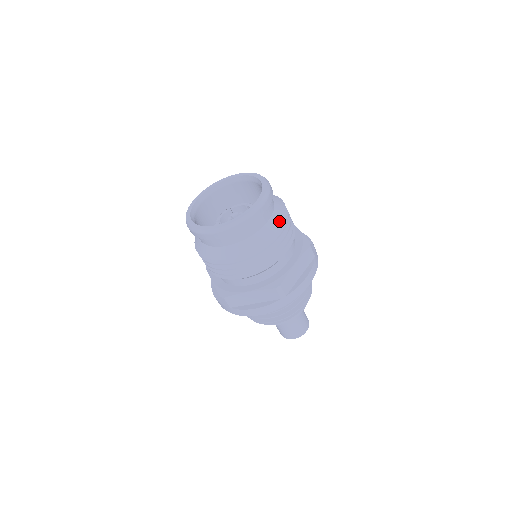
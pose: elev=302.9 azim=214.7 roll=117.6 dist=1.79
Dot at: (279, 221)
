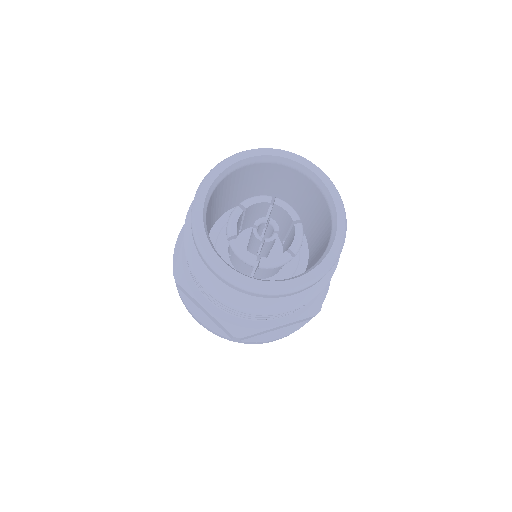
Dot at: occluded
